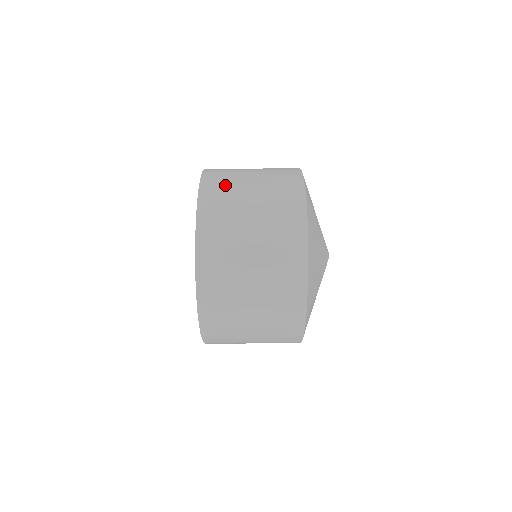
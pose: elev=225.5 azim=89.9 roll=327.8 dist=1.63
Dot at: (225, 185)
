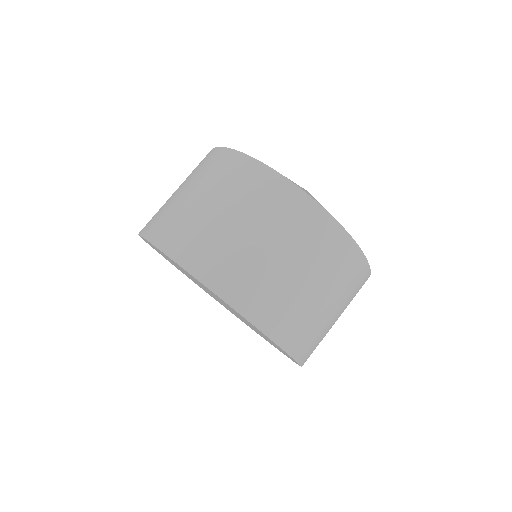
Dot at: occluded
